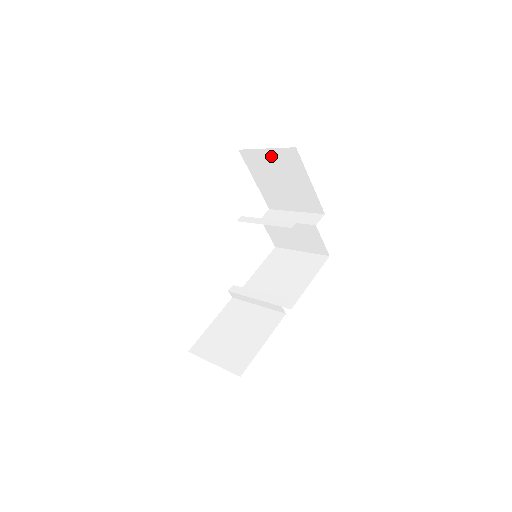
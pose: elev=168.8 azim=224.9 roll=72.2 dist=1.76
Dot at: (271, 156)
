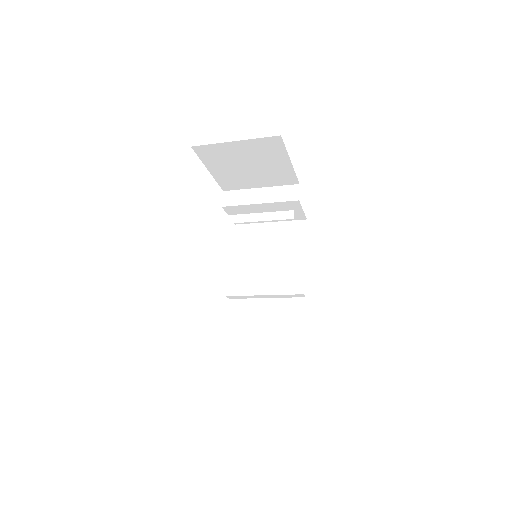
Dot at: (241, 147)
